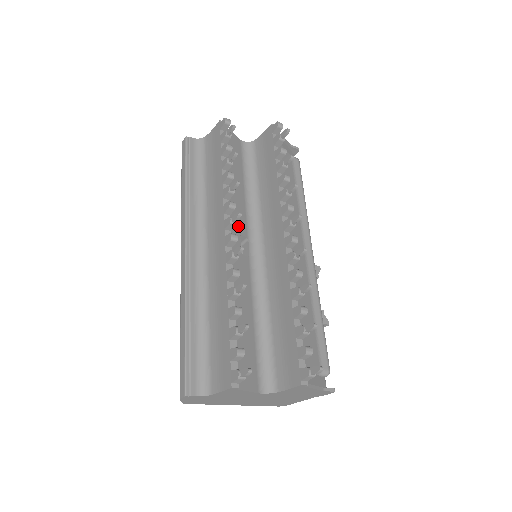
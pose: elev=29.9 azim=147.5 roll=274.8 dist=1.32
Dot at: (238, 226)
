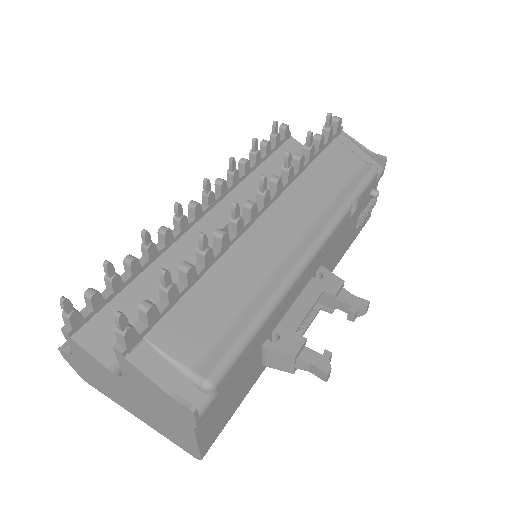
Dot at: occluded
